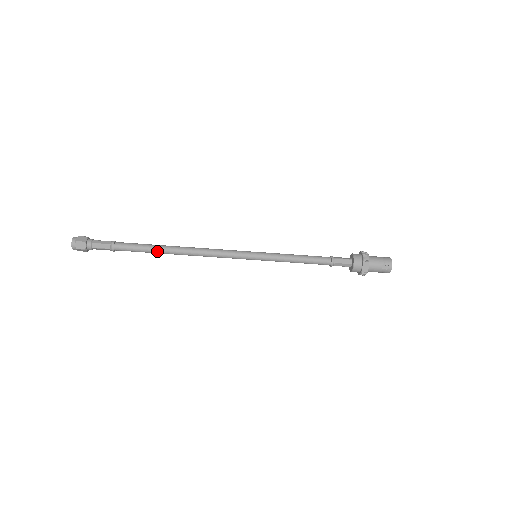
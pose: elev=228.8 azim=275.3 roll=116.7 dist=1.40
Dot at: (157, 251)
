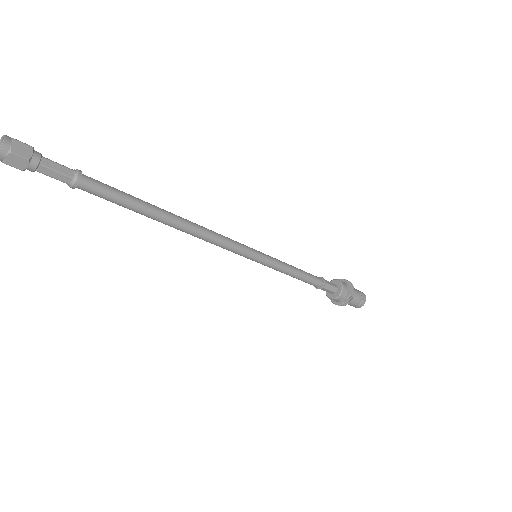
Dot at: (145, 207)
